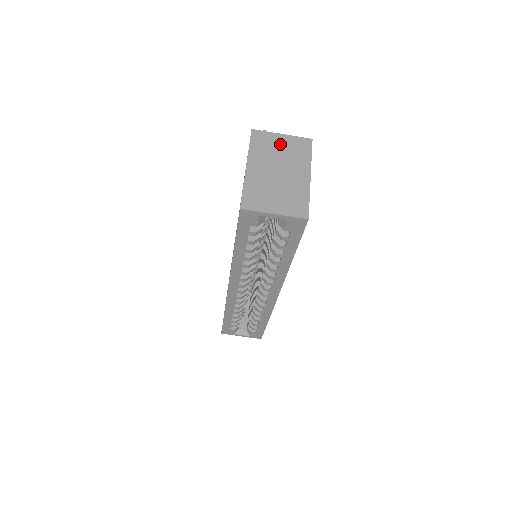
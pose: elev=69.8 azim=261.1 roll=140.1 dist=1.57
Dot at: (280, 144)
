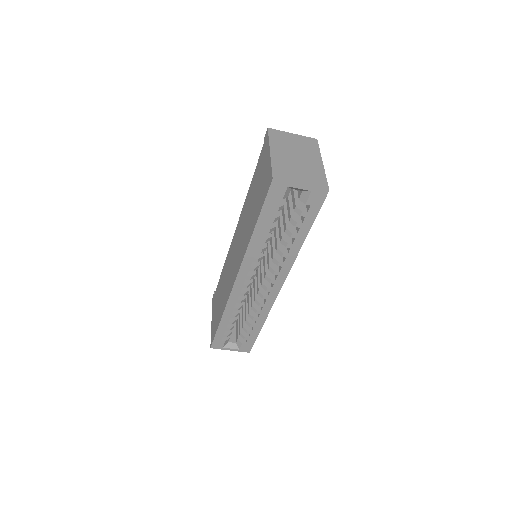
Dot at: (293, 140)
